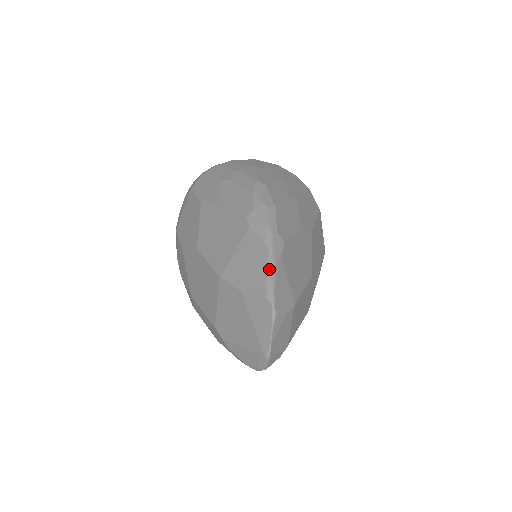
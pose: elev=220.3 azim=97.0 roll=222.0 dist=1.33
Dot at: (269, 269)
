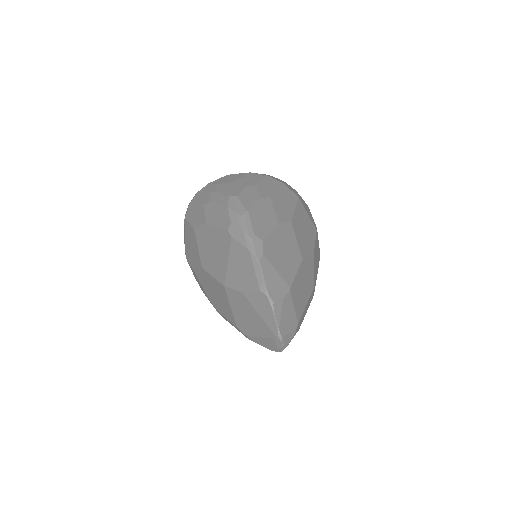
Dot at: (255, 267)
